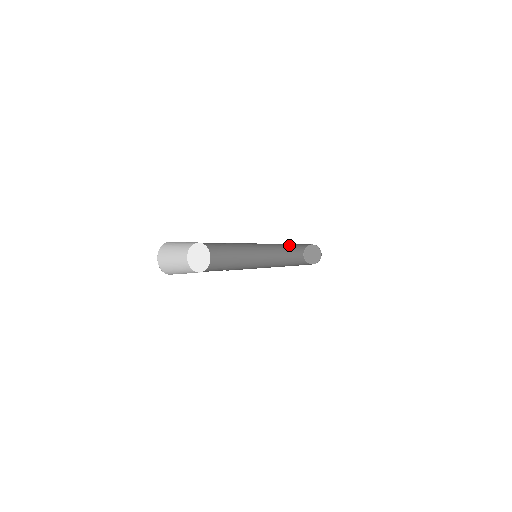
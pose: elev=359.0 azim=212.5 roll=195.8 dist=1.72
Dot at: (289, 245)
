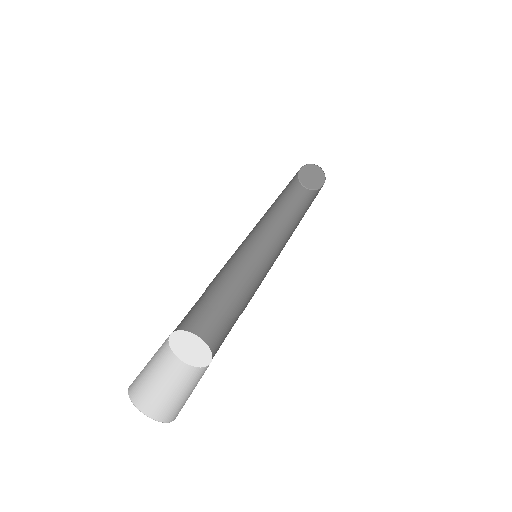
Dot at: occluded
